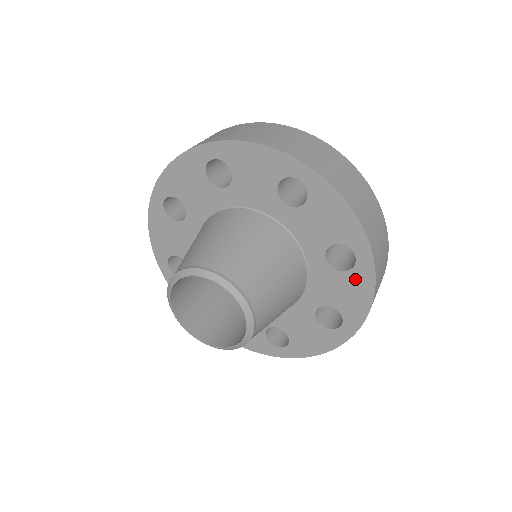
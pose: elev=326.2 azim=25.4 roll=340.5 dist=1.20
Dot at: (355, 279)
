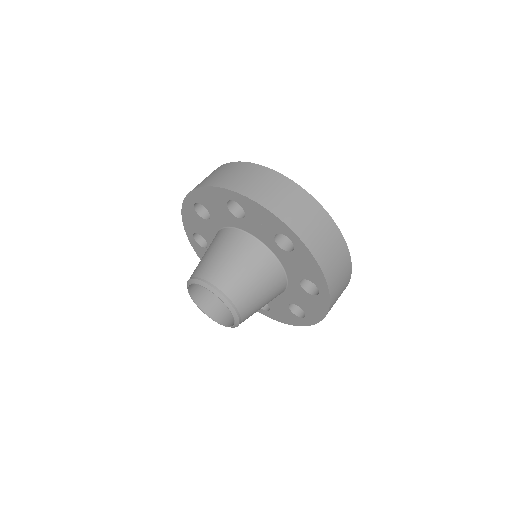
Dot at: (301, 255)
